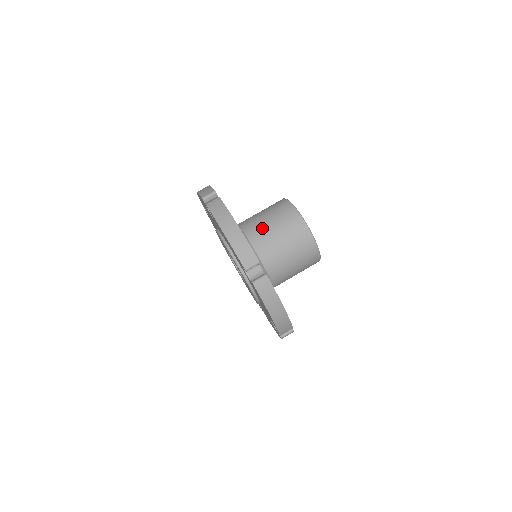
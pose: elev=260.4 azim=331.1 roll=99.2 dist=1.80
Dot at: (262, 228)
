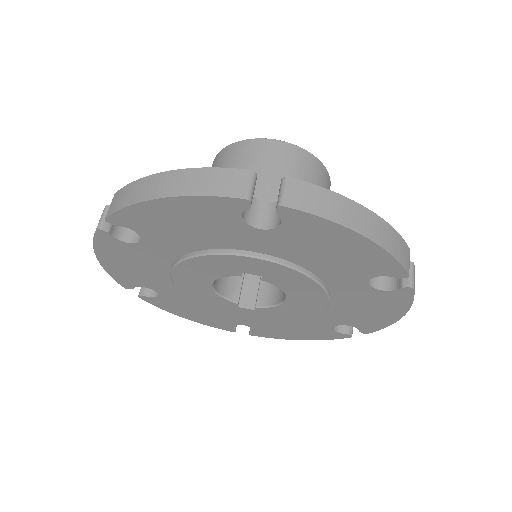
Dot at: occluded
